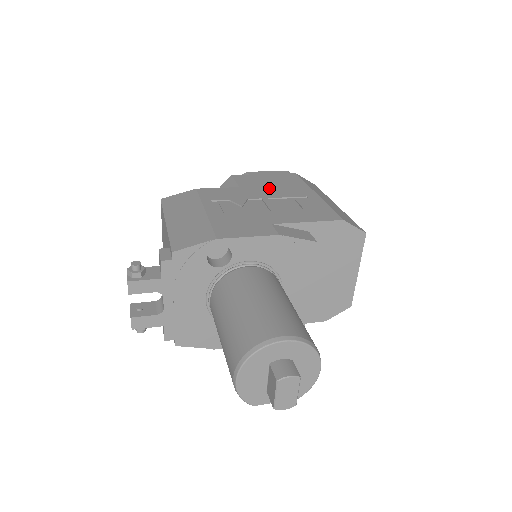
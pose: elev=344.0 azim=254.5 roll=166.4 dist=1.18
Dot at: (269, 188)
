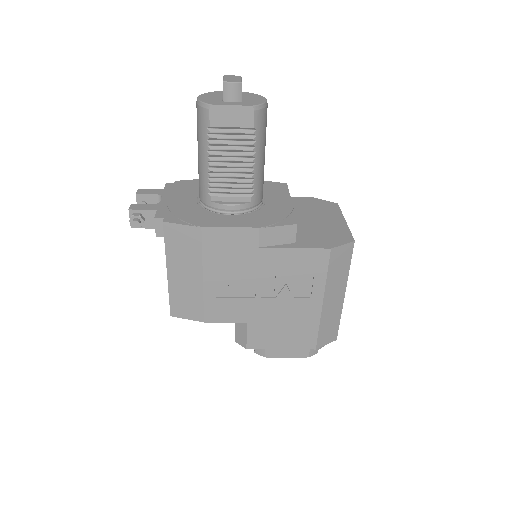
Dot at: occluded
